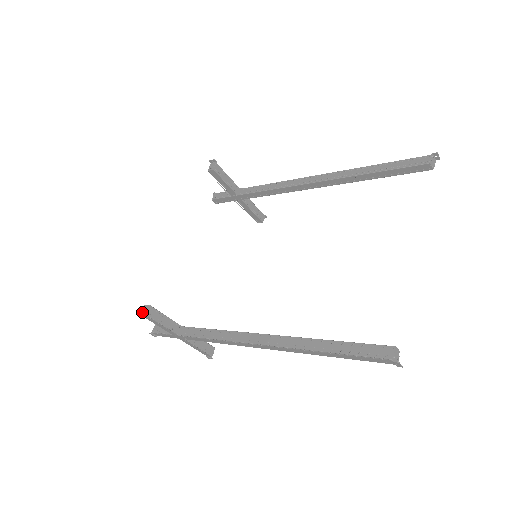
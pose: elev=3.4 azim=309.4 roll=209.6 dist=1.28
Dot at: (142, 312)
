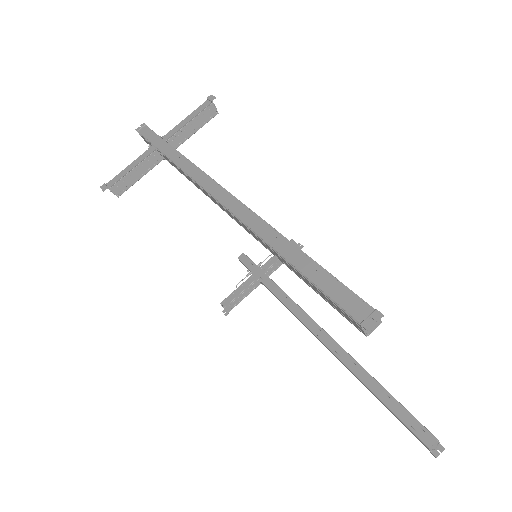
Dot at: (224, 309)
